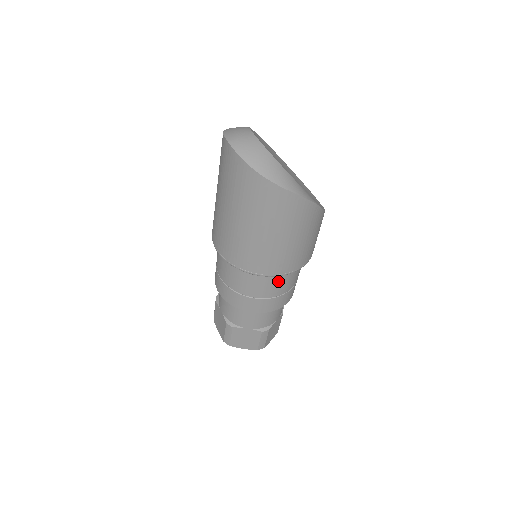
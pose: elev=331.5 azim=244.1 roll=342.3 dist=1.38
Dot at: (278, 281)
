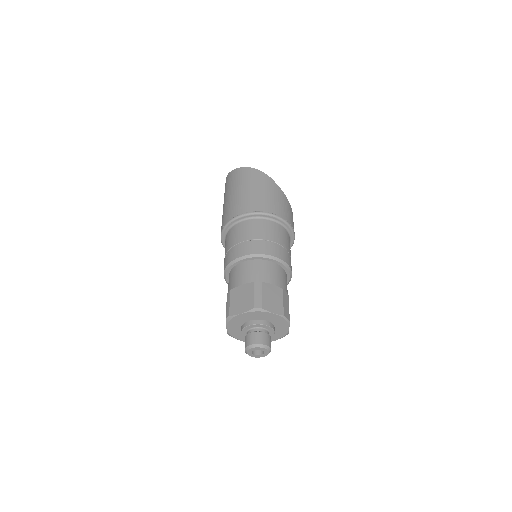
Dot at: (256, 226)
